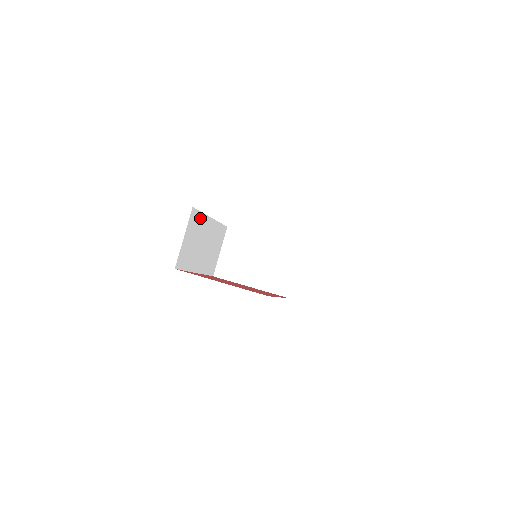
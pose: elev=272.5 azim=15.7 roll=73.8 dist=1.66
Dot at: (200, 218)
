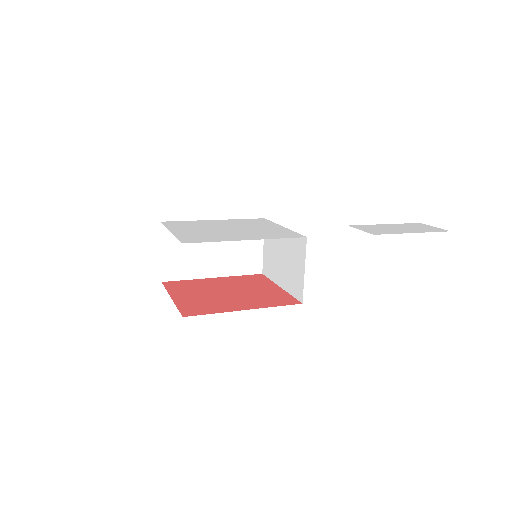
Dot at: occluded
